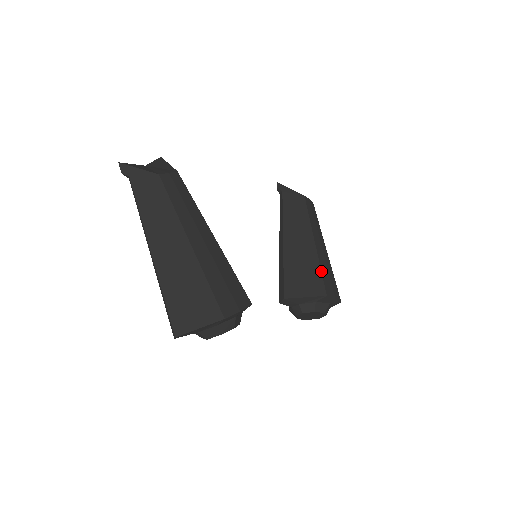
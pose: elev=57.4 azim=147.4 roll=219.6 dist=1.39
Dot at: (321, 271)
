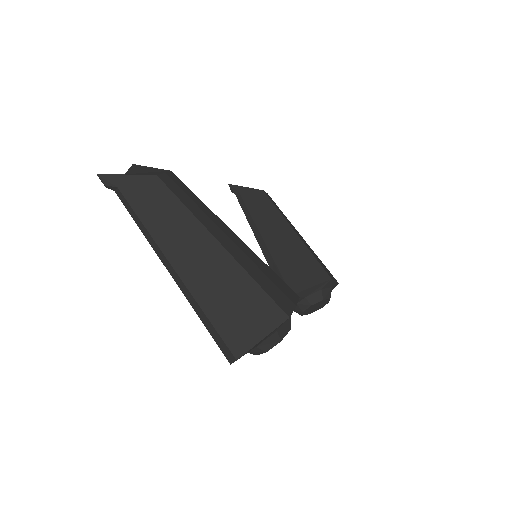
Dot at: (314, 257)
